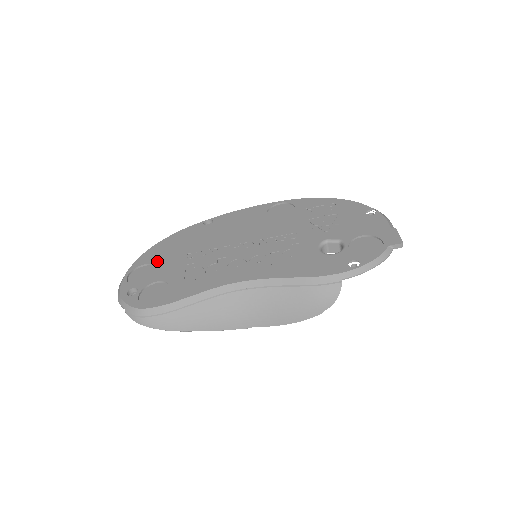
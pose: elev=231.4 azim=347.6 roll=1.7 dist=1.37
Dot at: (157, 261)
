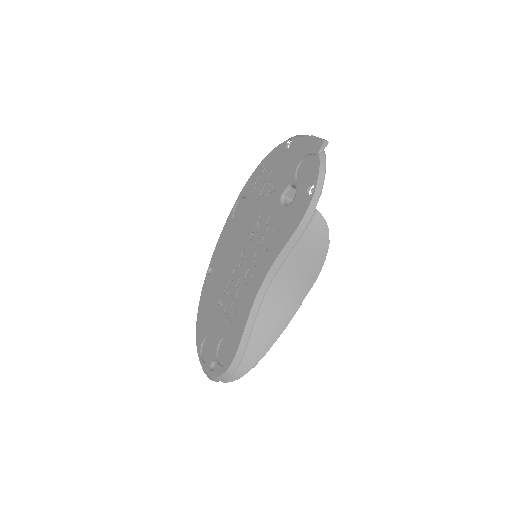
Dot at: (207, 330)
